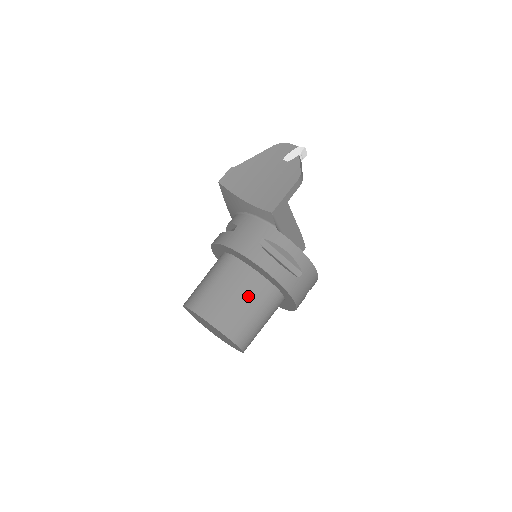
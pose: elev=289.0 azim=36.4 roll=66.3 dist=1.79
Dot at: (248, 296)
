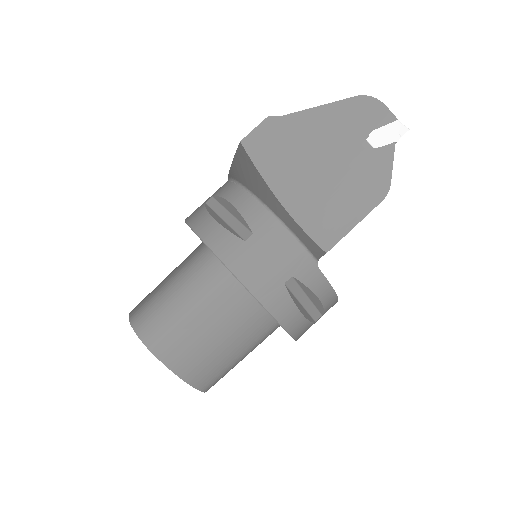
Dot at: (239, 338)
